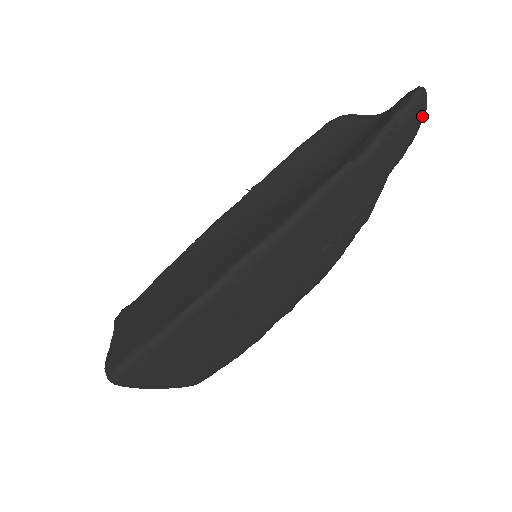
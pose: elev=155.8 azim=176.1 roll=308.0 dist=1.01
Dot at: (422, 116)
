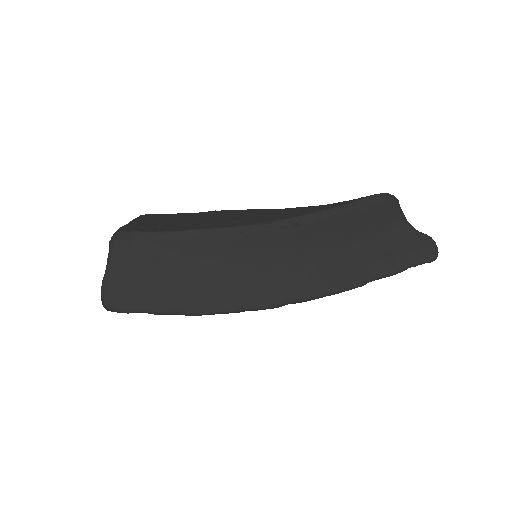
Dot at: occluded
